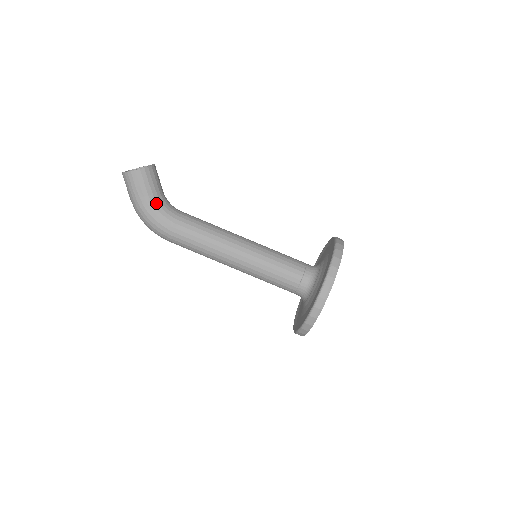
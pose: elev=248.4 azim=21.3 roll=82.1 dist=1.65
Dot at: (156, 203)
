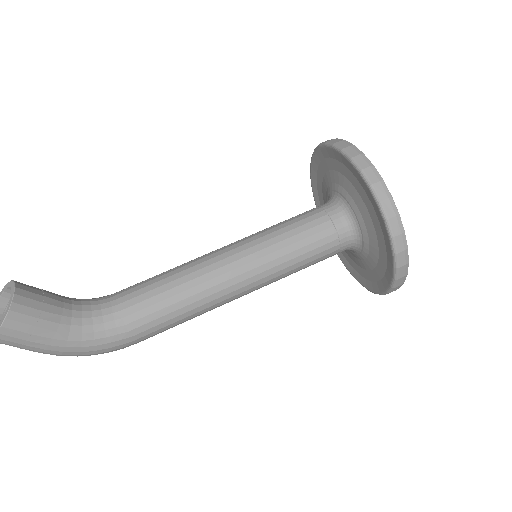
Dot at: (76, 328)
